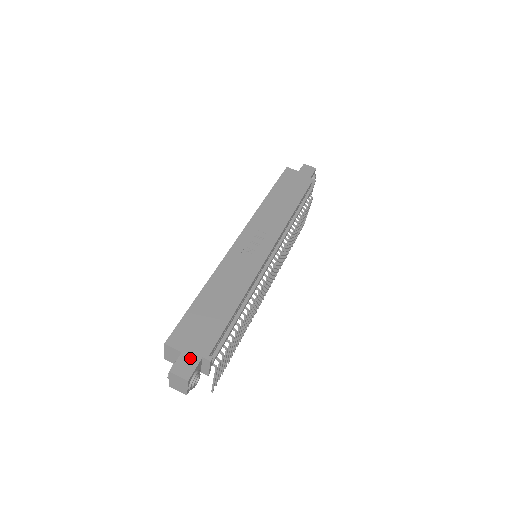
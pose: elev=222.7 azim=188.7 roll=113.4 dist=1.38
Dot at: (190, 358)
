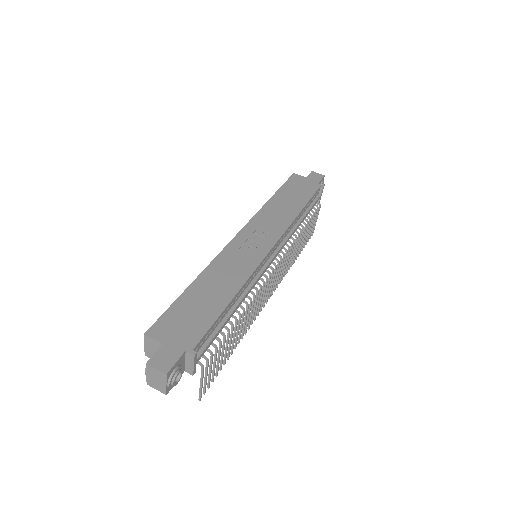
Dot at: (171, 351)
